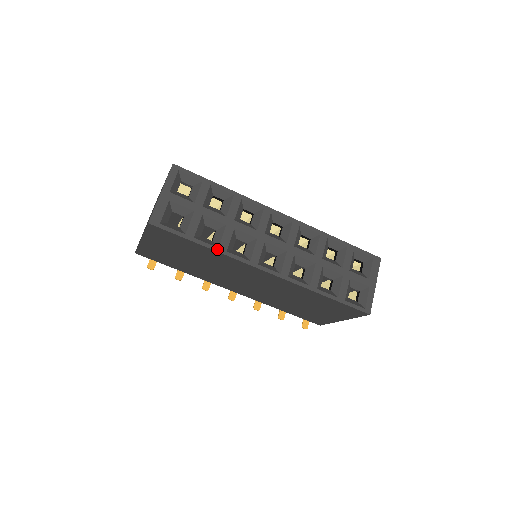
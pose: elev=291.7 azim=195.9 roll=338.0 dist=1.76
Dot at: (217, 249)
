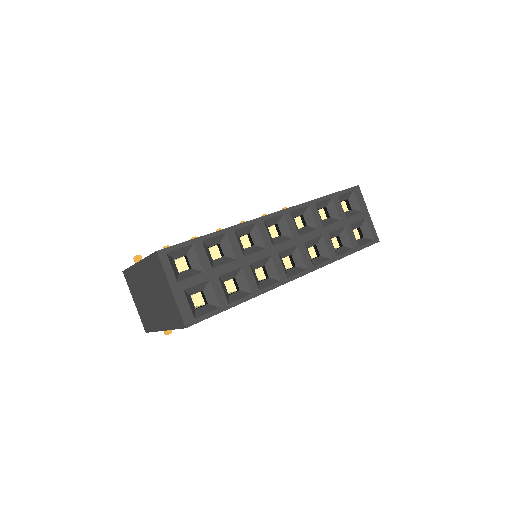
Dot at: (252, 296)
